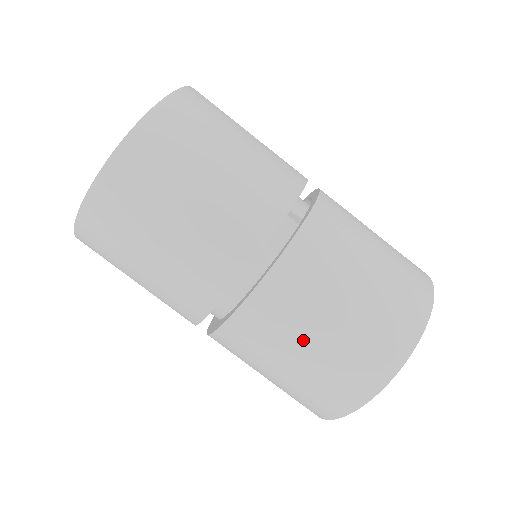
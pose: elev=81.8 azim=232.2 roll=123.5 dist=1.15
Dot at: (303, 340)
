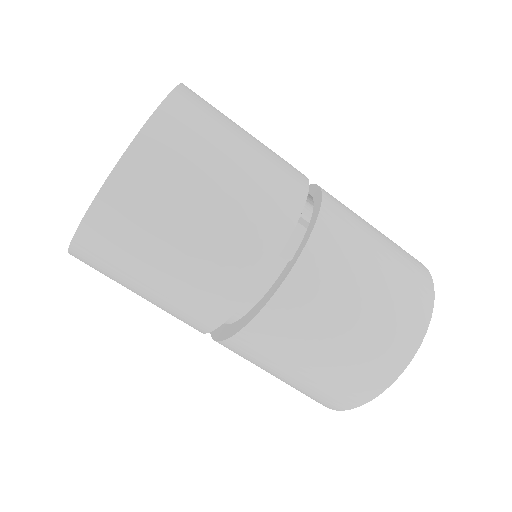
Dot at: (318, 344)
